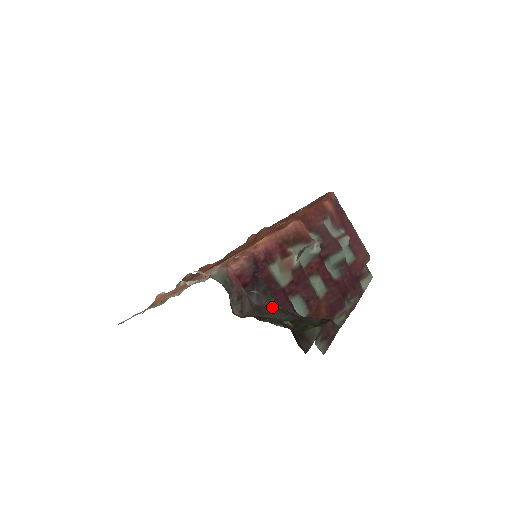
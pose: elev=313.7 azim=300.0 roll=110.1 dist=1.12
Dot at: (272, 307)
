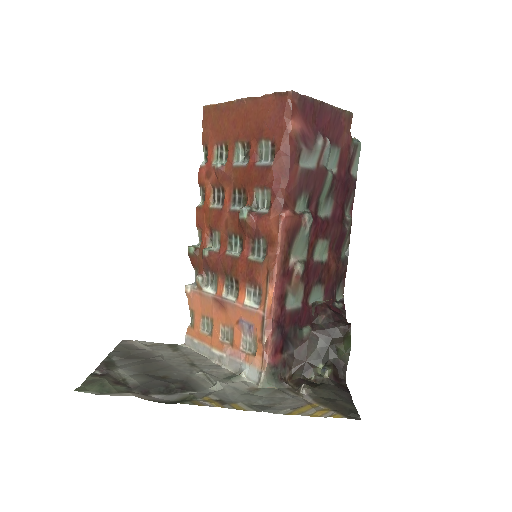
Dot at: (305, 341)
